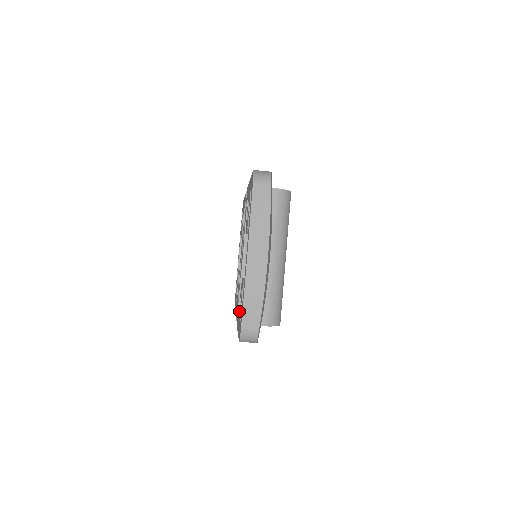
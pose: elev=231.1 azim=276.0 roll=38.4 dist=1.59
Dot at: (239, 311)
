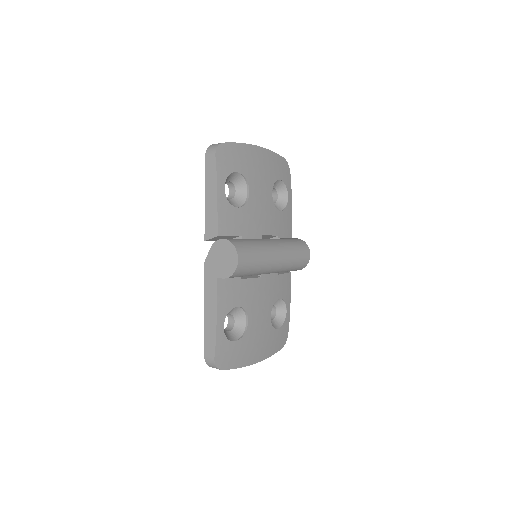
Dot at: occluded
